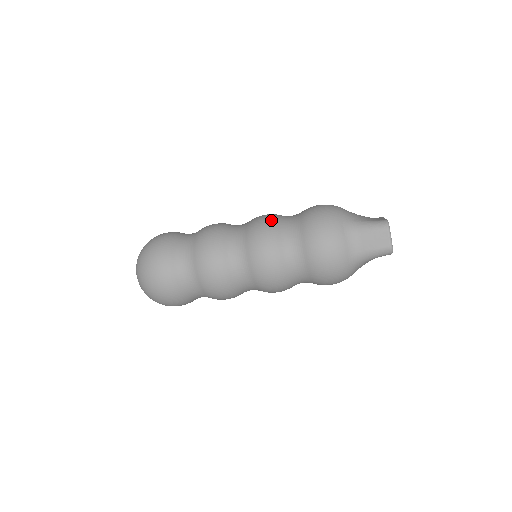
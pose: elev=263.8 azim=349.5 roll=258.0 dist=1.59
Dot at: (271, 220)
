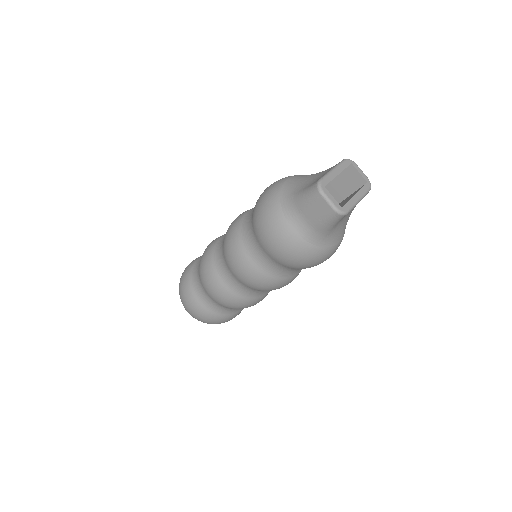
Dot at: (234, 226)
